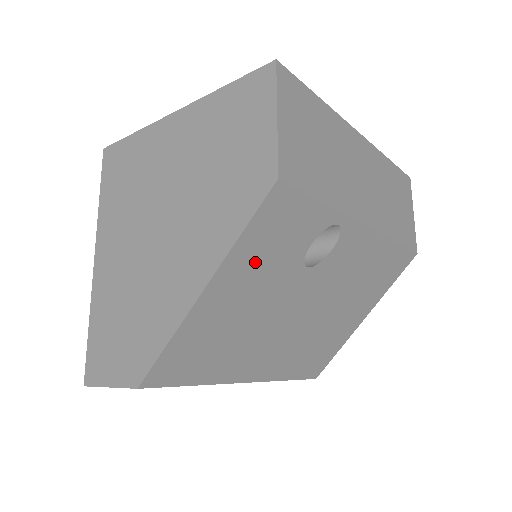
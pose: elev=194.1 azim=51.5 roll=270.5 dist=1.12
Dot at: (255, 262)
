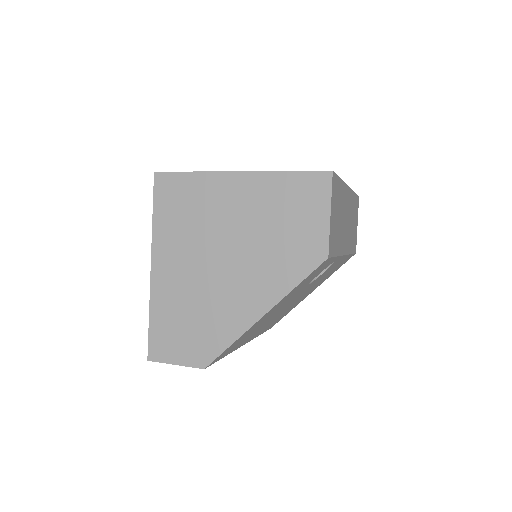
Dot at: occluded
